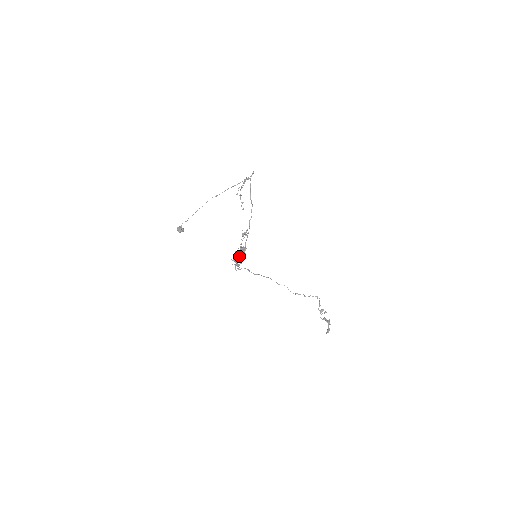
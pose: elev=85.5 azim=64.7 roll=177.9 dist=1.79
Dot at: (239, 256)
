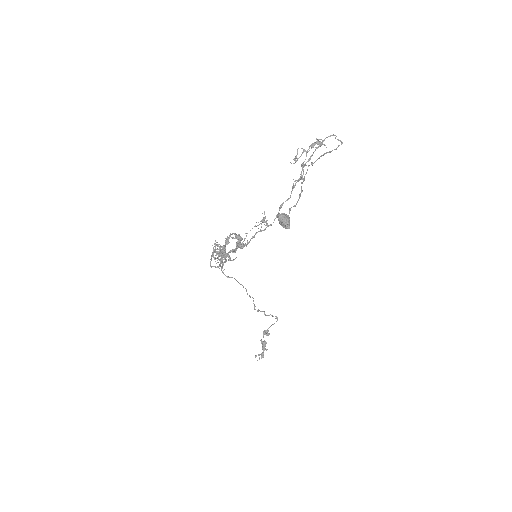
Dot at: occluded
